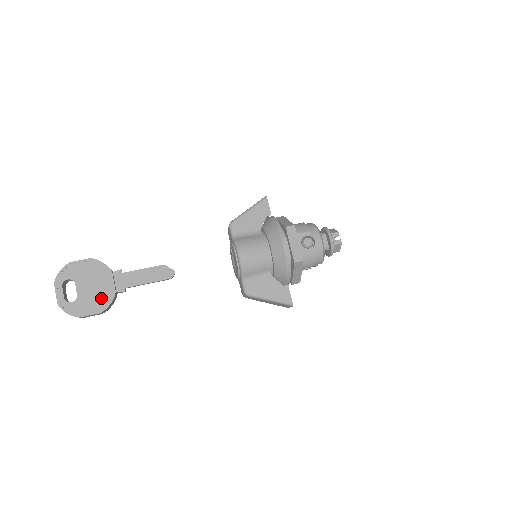
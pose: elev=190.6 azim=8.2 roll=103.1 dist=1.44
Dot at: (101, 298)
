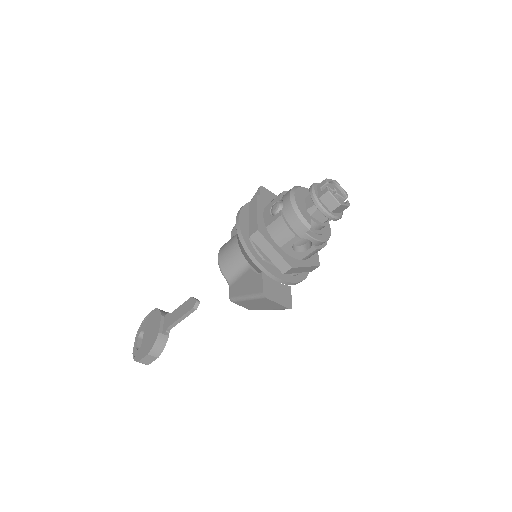
Dot at: (151, 341)
